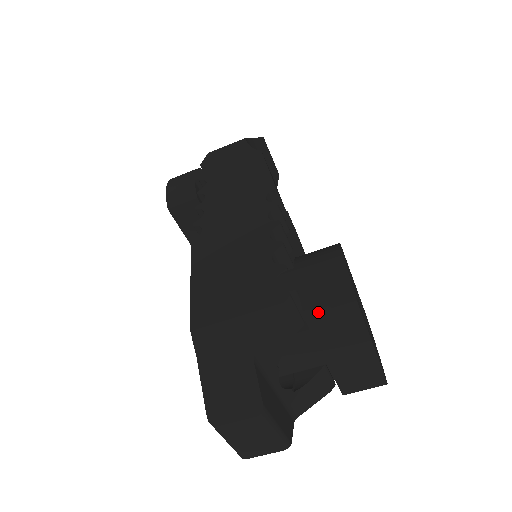
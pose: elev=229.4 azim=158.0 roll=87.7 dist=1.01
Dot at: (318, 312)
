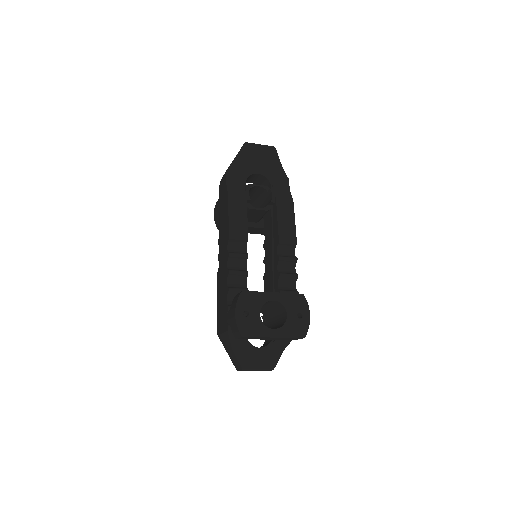
Dot at: (236, 336)
